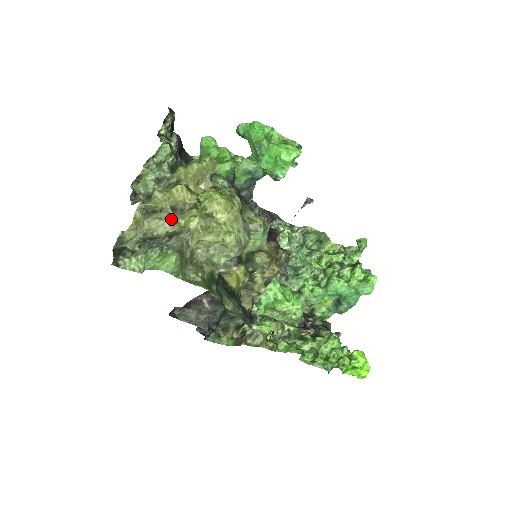
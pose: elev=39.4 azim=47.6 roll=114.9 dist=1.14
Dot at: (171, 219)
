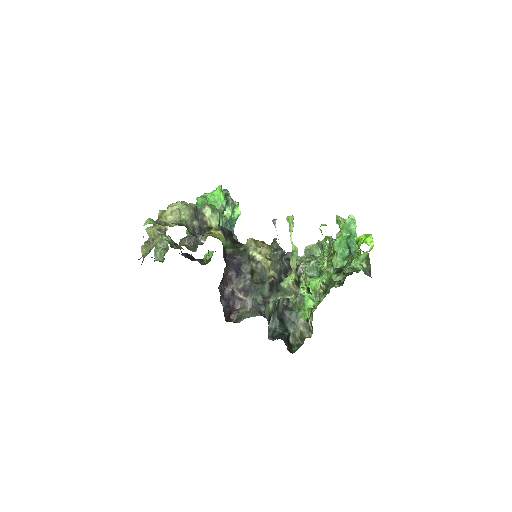
Dot at: (161, 234)
